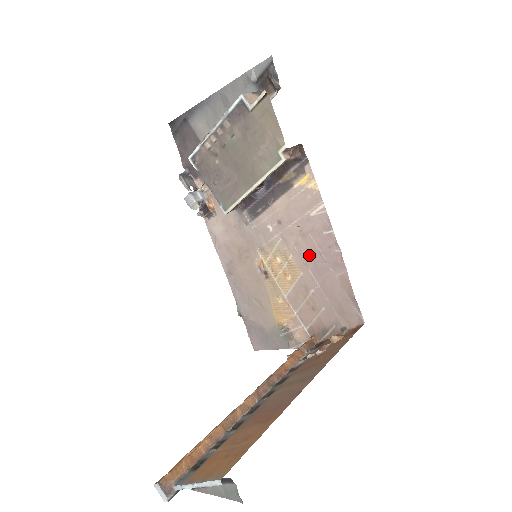
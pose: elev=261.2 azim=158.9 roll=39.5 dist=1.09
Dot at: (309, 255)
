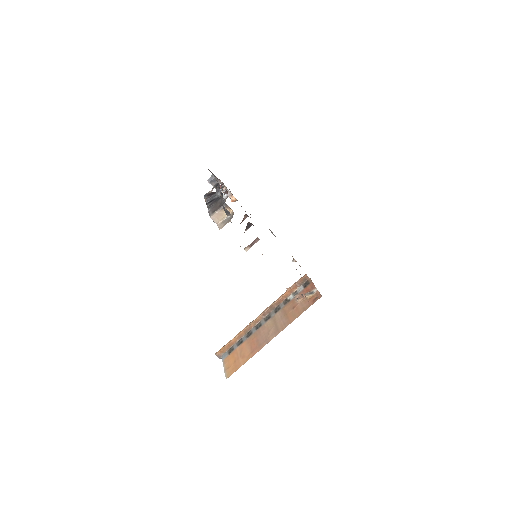
Dot at: occluded
